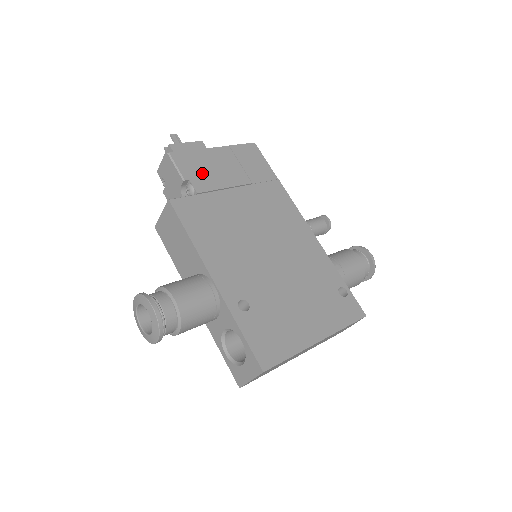
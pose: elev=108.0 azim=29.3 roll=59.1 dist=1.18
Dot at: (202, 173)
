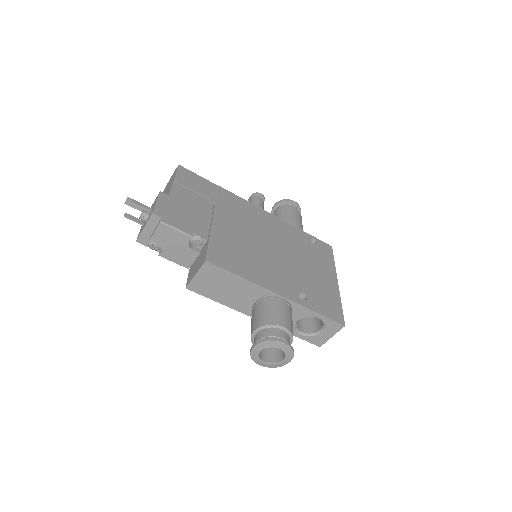
Dot at: (191, 220)
